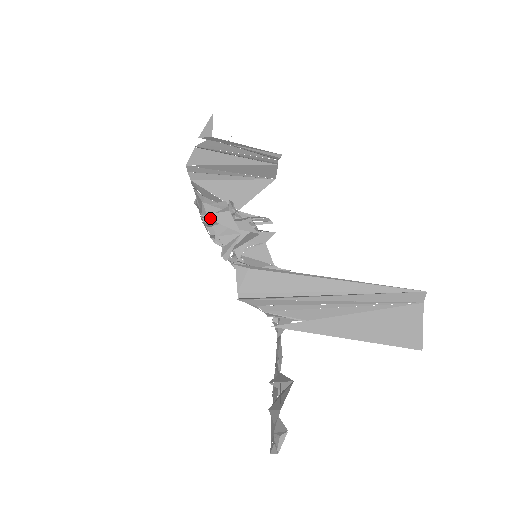
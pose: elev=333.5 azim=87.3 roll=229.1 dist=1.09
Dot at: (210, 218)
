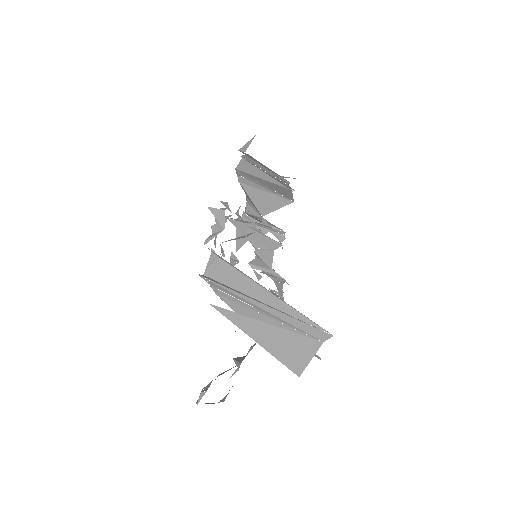
Dot at: (211, 210)
